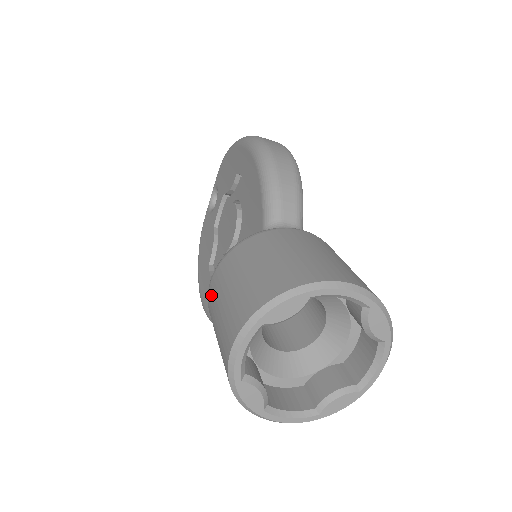
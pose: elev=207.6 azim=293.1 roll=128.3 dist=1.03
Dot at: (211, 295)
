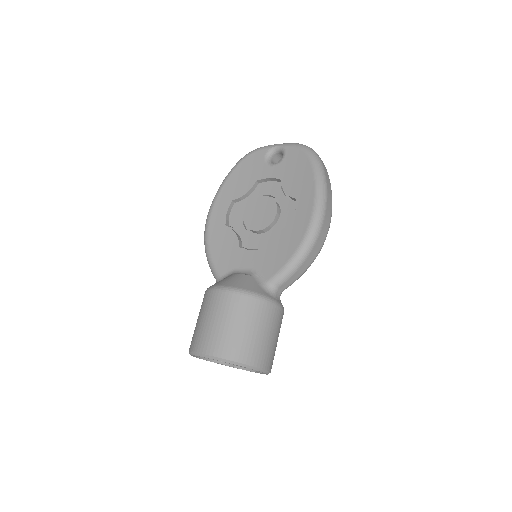
Dot at: (217, 299)
